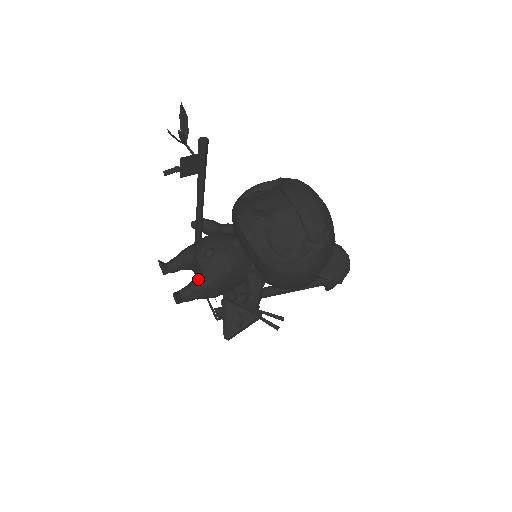
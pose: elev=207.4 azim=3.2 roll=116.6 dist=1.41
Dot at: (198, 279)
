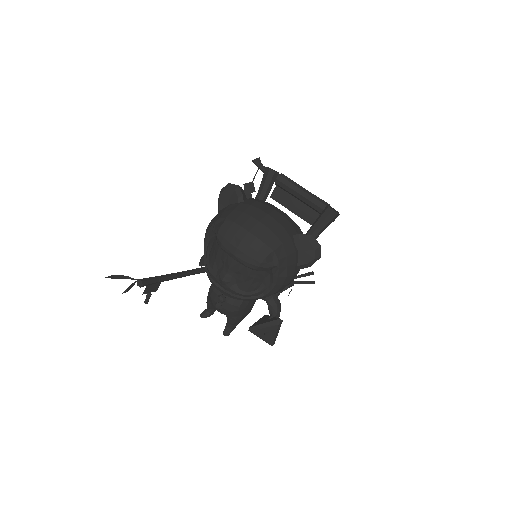
Dot at: (228, 319)
